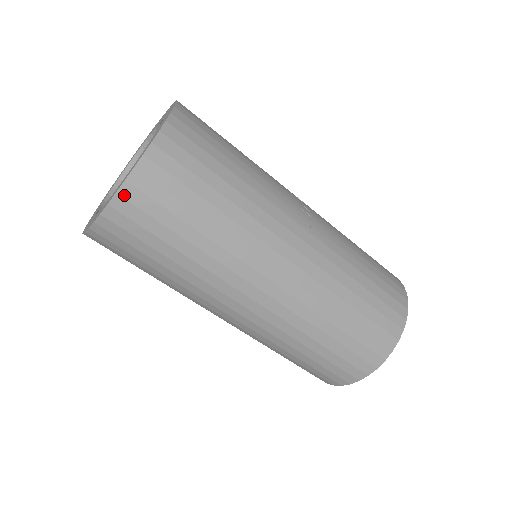
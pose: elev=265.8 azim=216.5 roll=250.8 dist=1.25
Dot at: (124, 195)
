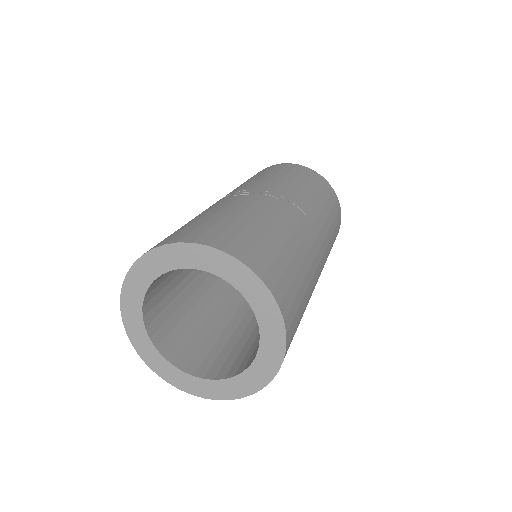
Dot at: occluded
